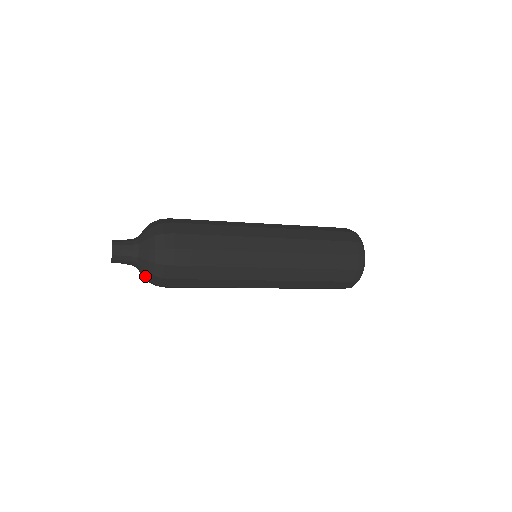
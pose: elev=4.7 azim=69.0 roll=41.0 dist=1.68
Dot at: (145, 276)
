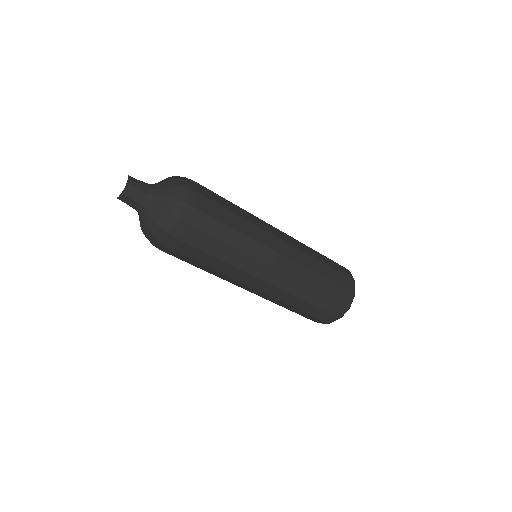
Dot at: (162, 209)
